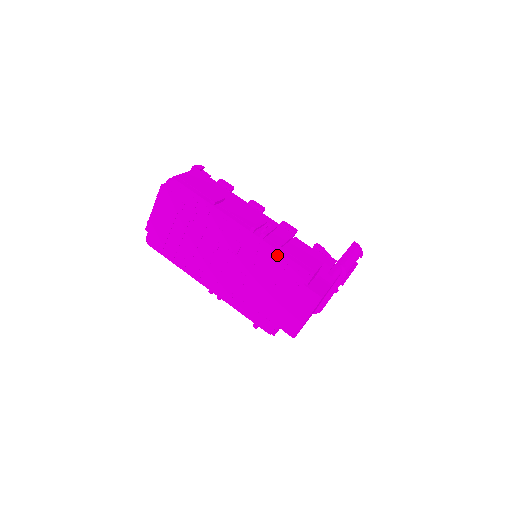
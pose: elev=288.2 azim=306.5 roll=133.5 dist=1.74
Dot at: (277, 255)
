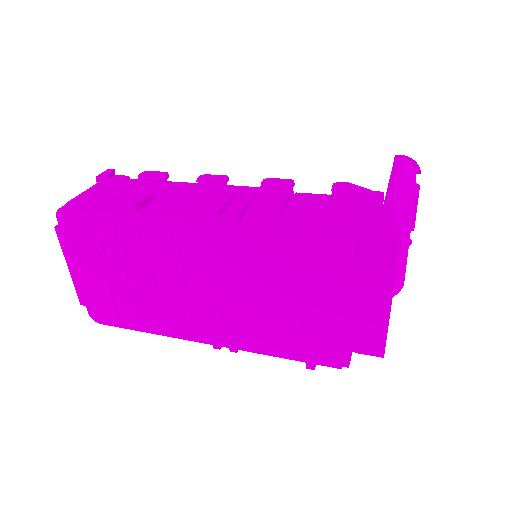
Dot at: (275, 235)
